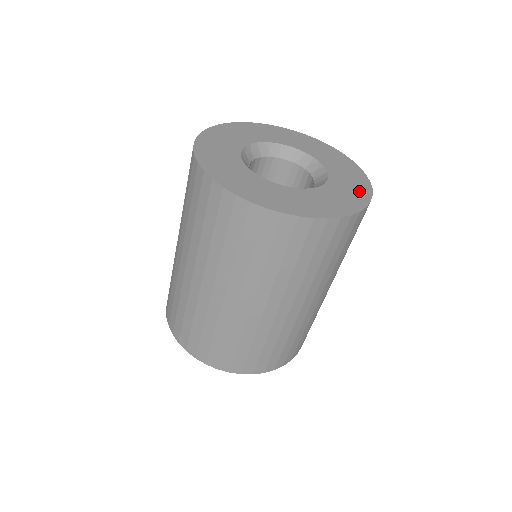
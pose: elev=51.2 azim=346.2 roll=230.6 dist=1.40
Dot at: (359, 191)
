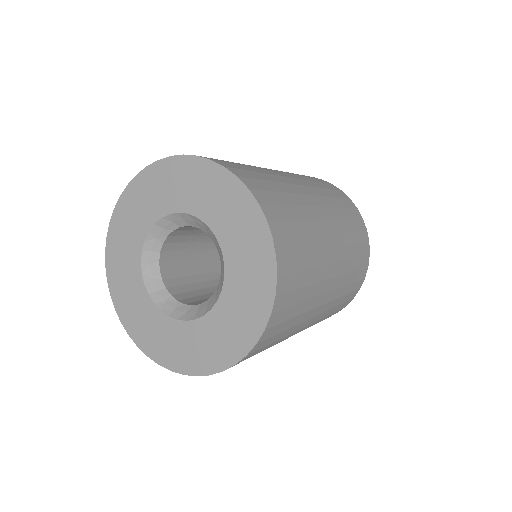
Dot at: (223, 351)
